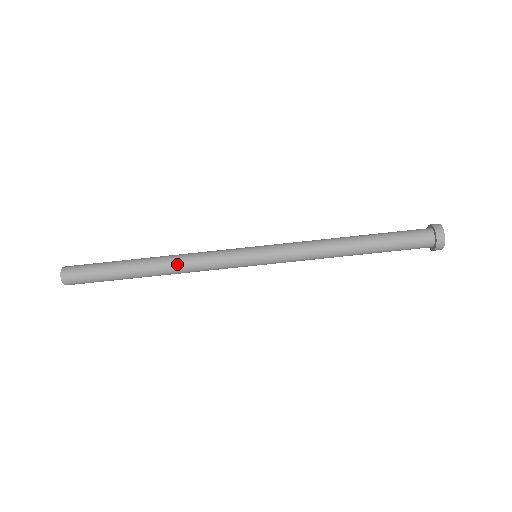
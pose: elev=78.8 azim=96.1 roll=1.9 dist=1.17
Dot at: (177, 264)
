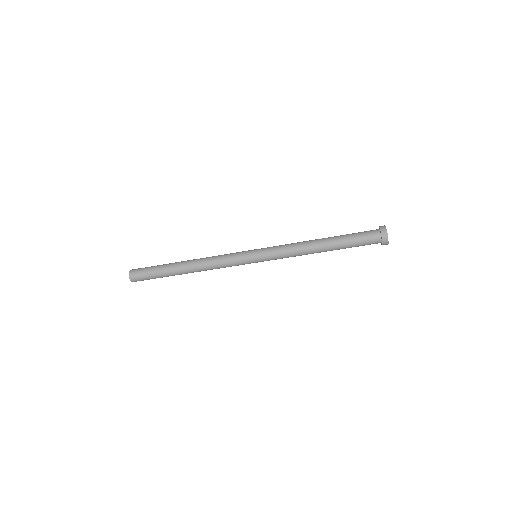
Dot at: (204, 269)
